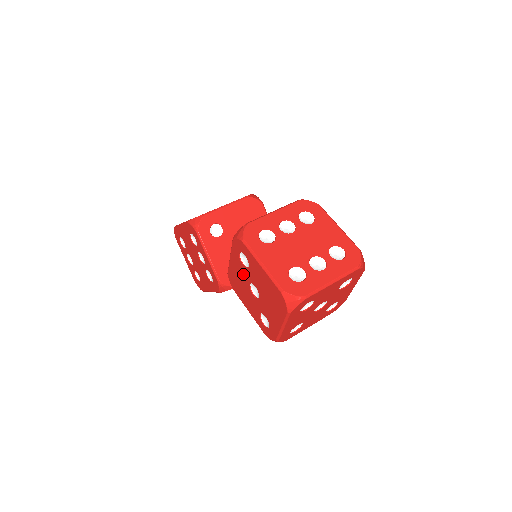
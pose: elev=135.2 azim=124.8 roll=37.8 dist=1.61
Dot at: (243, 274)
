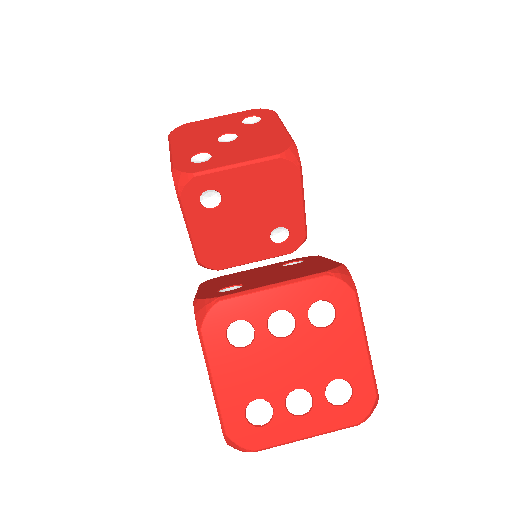
Dot at: occluded
